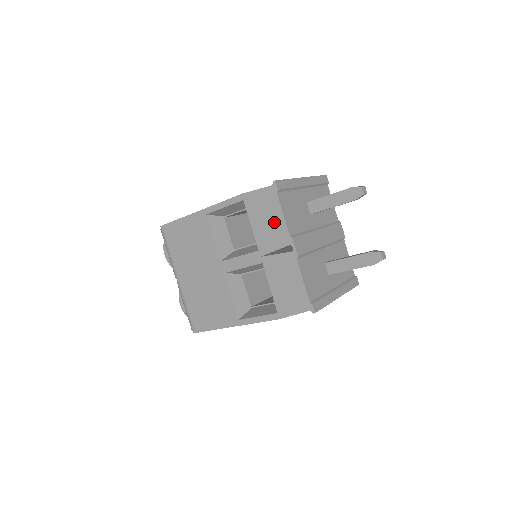
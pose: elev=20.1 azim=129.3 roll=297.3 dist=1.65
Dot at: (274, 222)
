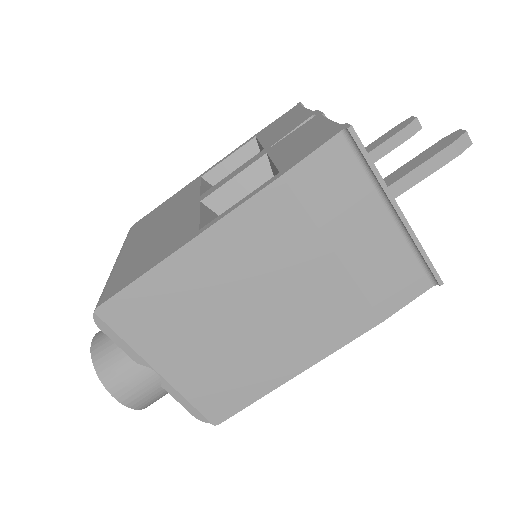
Dot at: (292, 119)
